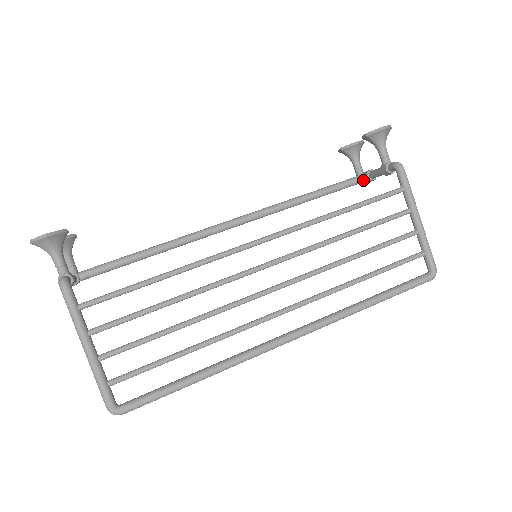
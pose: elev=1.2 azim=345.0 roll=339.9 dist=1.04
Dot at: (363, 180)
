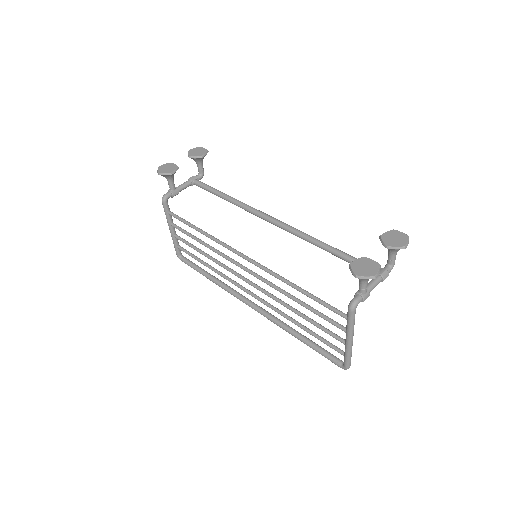
Dot at: occluded
